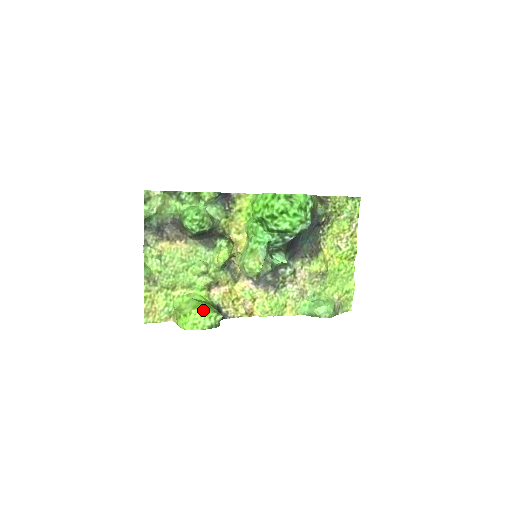
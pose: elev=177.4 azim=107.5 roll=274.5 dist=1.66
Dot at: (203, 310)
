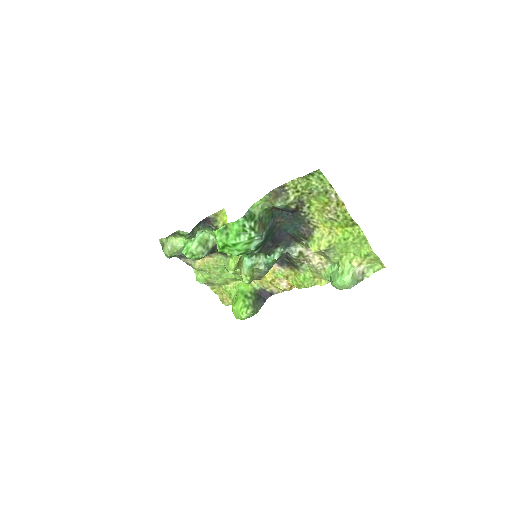
Dot at: (237, 307)
